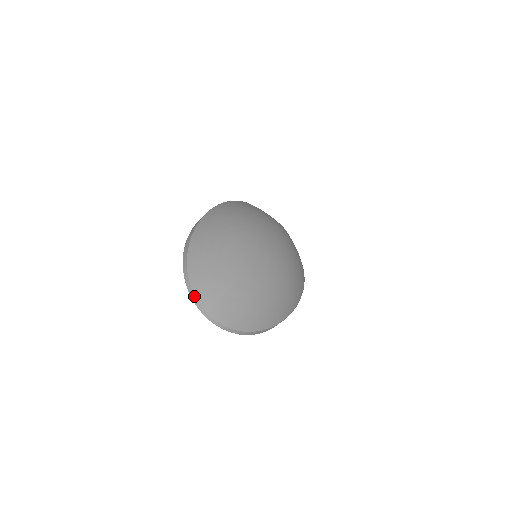
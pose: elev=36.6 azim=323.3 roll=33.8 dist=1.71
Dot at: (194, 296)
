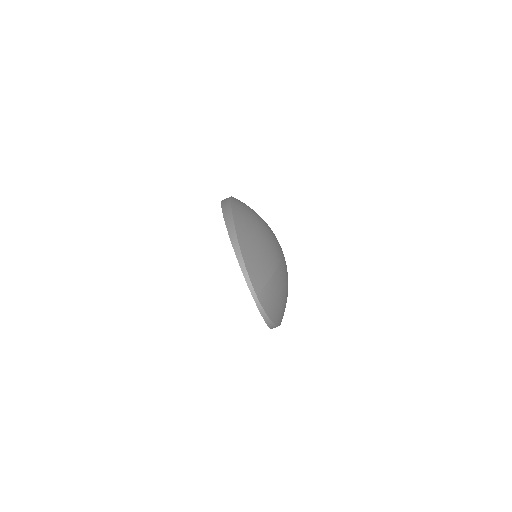
Dot at: (248, 276)
